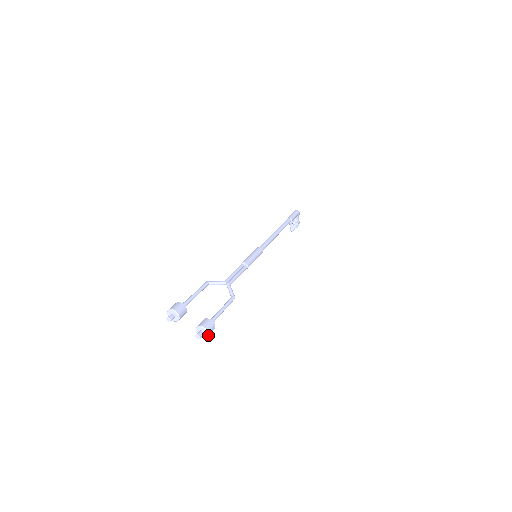
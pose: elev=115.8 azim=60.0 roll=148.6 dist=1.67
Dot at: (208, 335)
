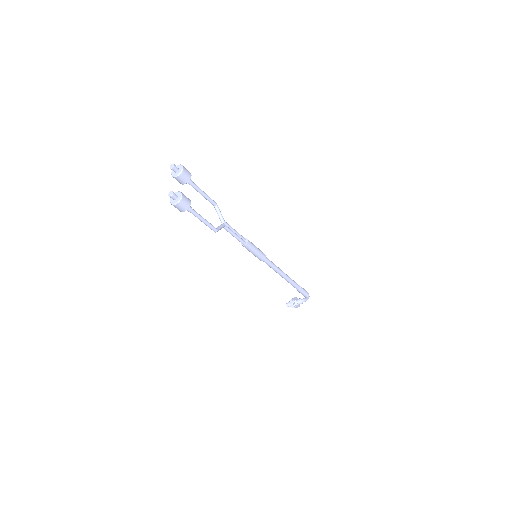
Dot at: (176, 204)
